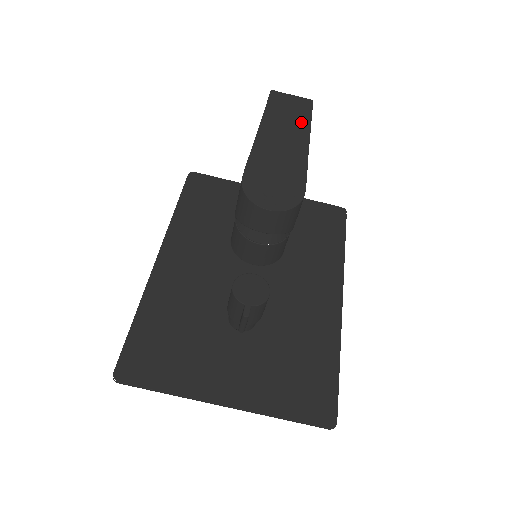
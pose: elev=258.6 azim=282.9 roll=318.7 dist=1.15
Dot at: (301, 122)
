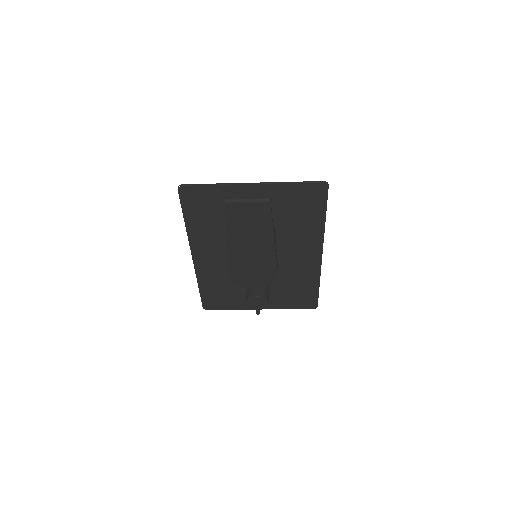
Dot at: (263, 227)
